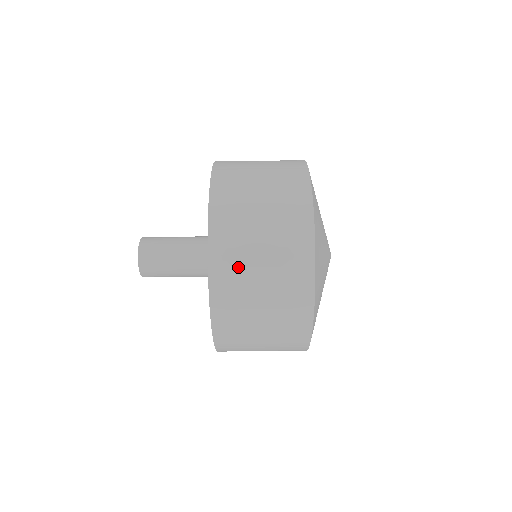
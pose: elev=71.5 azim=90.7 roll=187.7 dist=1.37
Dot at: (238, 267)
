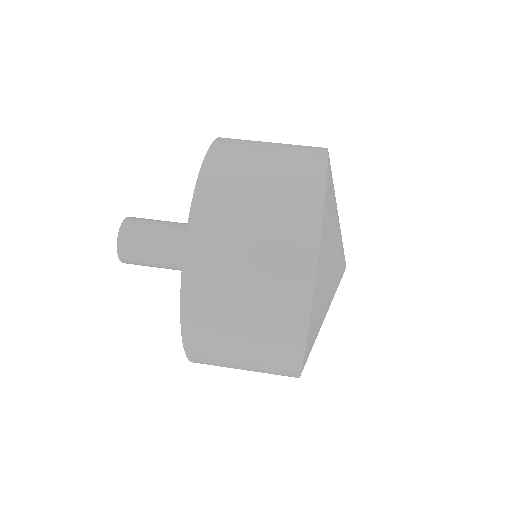
Dot at: (238, 162)
